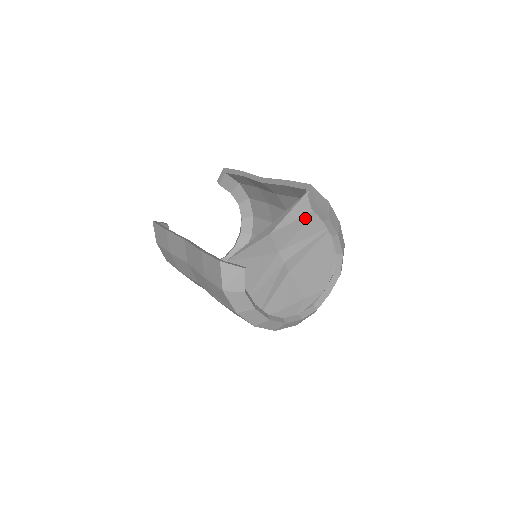
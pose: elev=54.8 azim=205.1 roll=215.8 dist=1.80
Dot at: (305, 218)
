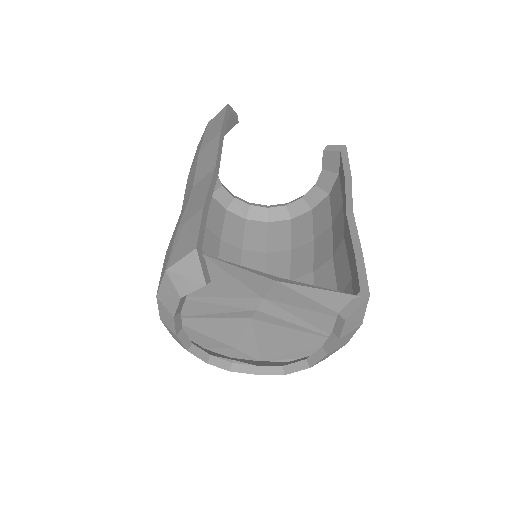
Dot at: (324, 308)
